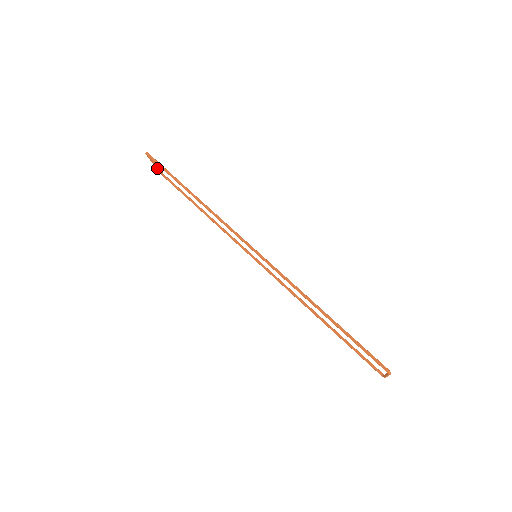
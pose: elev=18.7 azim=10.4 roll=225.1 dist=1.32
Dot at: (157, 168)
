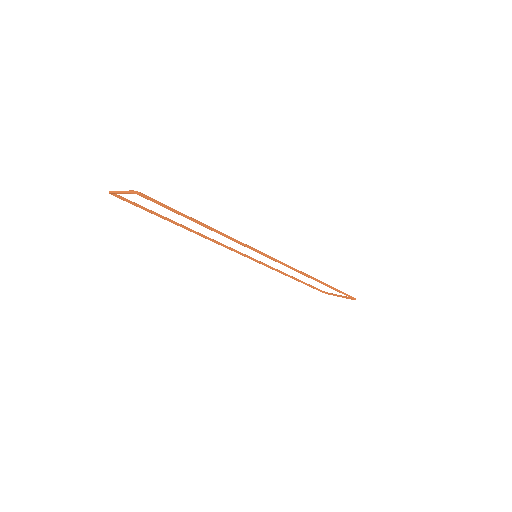
Dot at: (118, 193)
